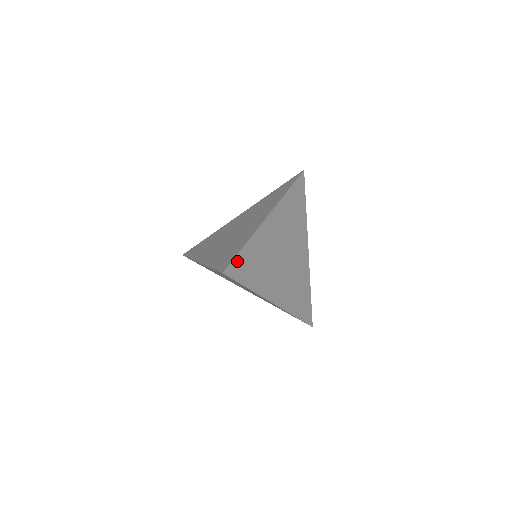
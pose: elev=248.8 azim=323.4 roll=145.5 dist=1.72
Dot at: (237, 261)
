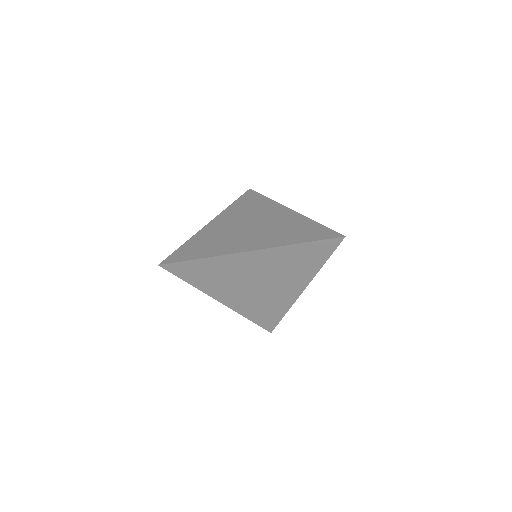
Dot at: (182, 264)
